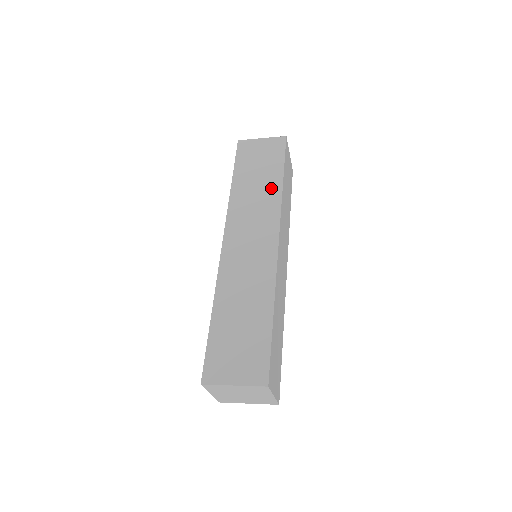
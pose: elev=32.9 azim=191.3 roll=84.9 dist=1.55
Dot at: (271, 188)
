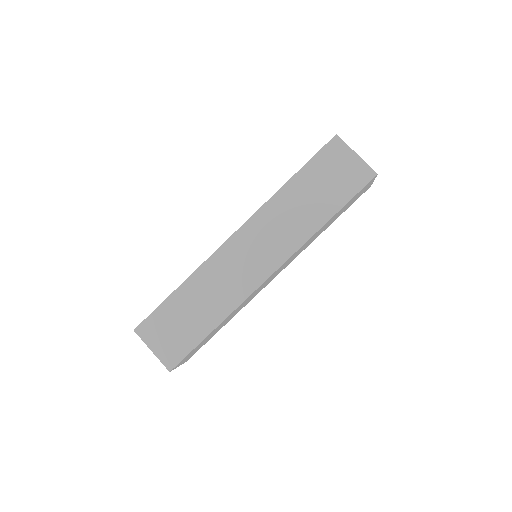
Dot at: (311, 220)
